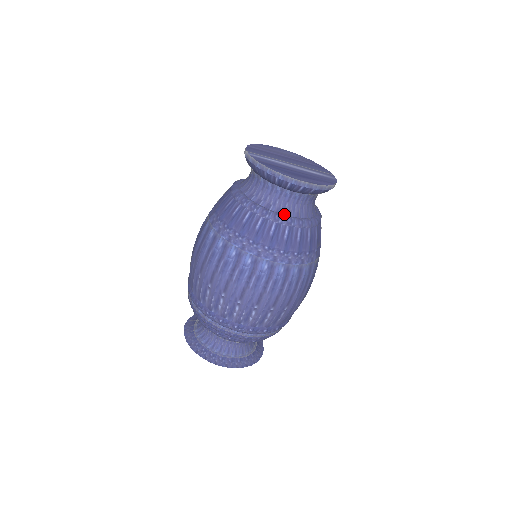
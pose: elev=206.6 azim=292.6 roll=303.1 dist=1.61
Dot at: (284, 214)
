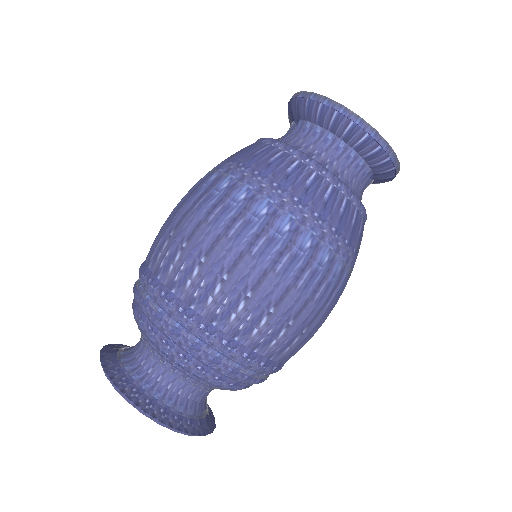
Dot at: (342, 181)
